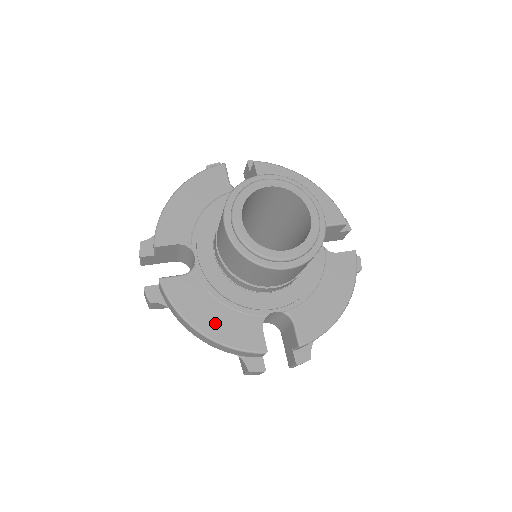
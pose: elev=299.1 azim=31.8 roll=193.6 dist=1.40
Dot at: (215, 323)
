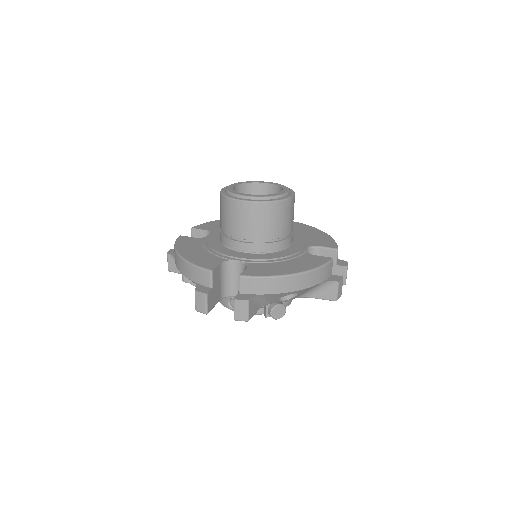
Dot at: (192, 253)
